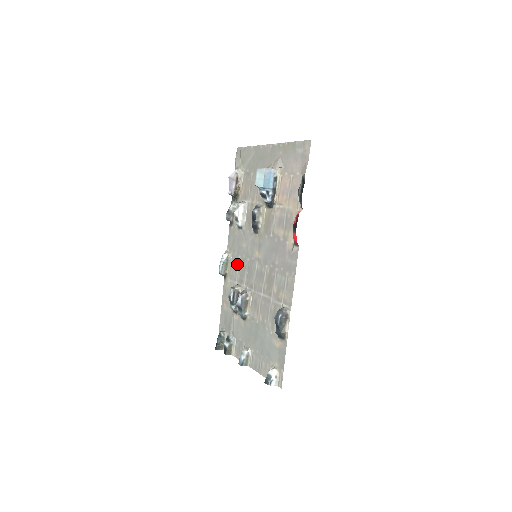
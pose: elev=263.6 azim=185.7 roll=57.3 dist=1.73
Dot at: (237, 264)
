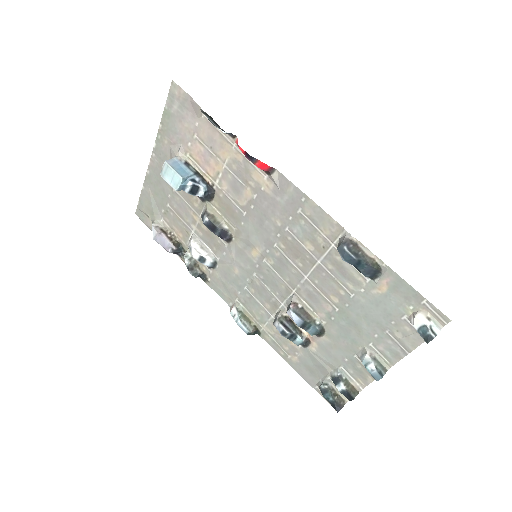
Dot at: (252, 299)
